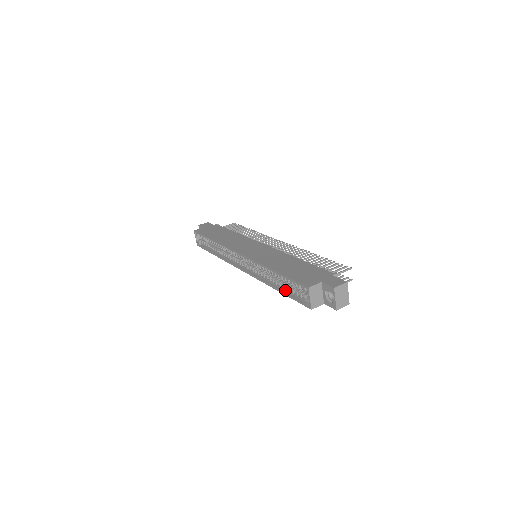
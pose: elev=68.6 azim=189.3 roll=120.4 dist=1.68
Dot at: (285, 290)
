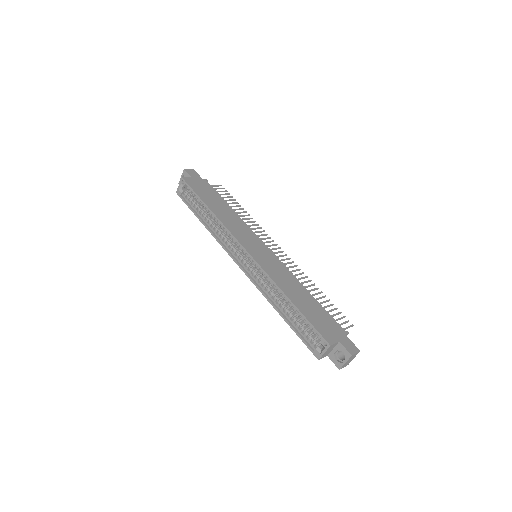
Dot at: (292, 322)
